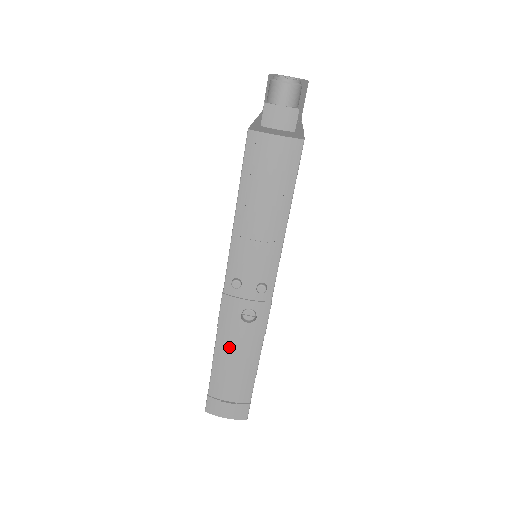
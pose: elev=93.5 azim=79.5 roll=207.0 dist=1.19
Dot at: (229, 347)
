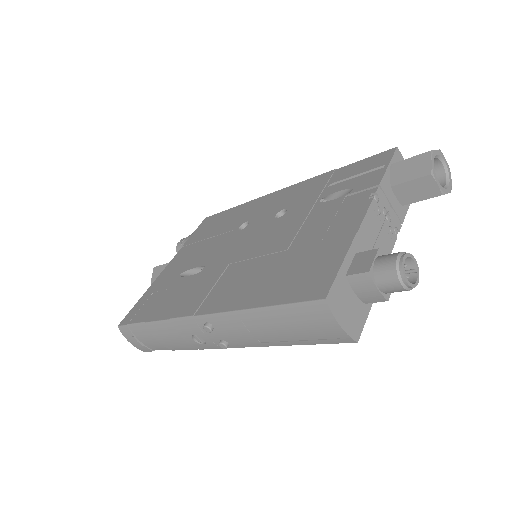
Dot at: (167, 333)
